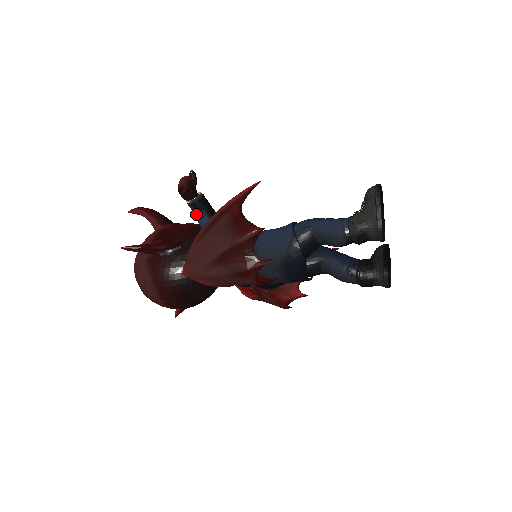
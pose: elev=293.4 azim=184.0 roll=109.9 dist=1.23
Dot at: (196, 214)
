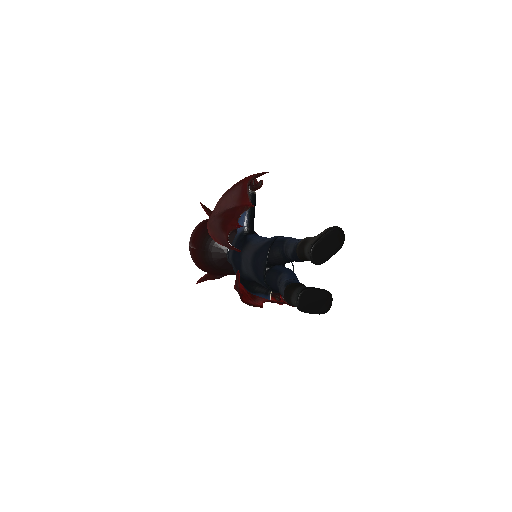
Dot at: occluded
